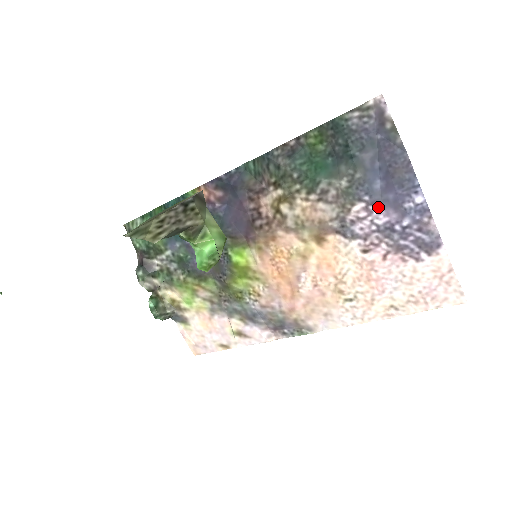
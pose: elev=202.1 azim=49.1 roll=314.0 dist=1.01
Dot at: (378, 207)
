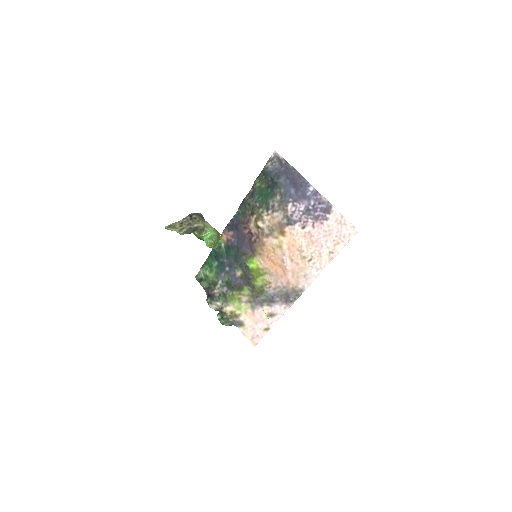
Dot at: (298, 202)
